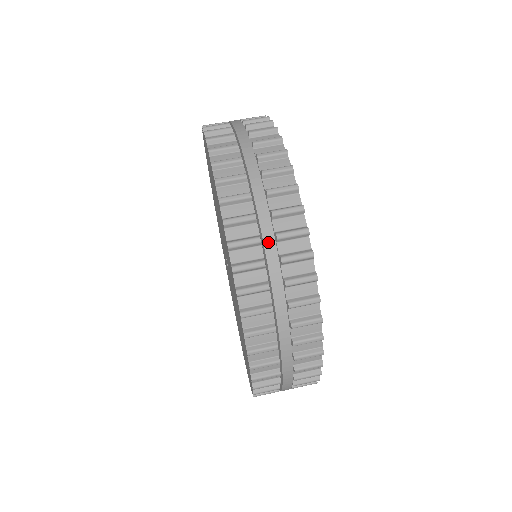
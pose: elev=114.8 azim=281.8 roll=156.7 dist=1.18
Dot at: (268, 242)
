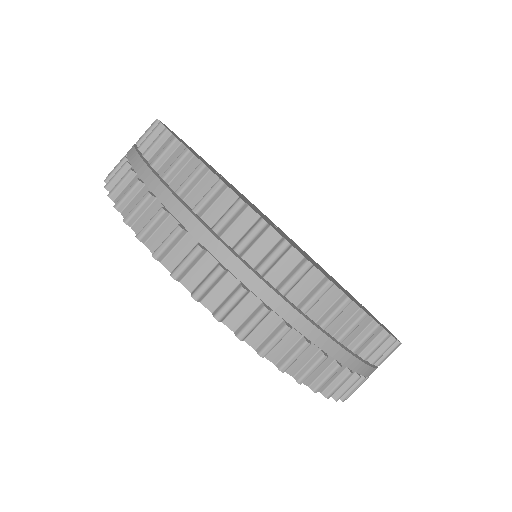
Dot at: (231, 265)
